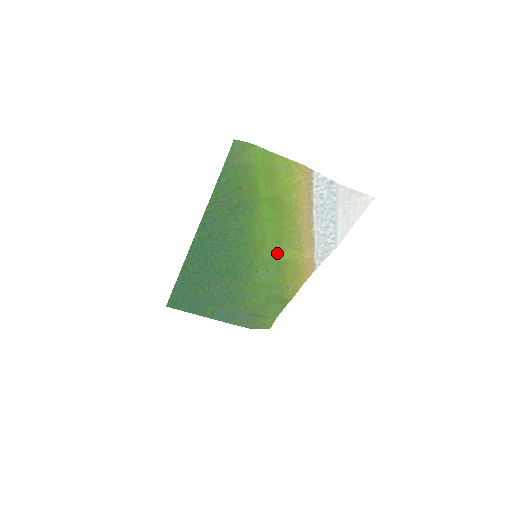
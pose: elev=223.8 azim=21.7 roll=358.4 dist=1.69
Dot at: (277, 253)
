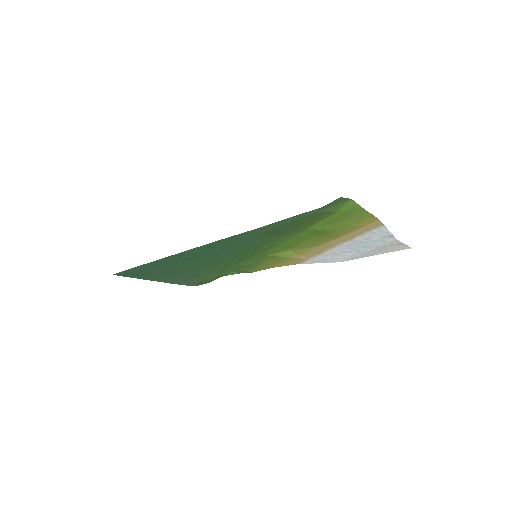
Dot at: (275, 252)
